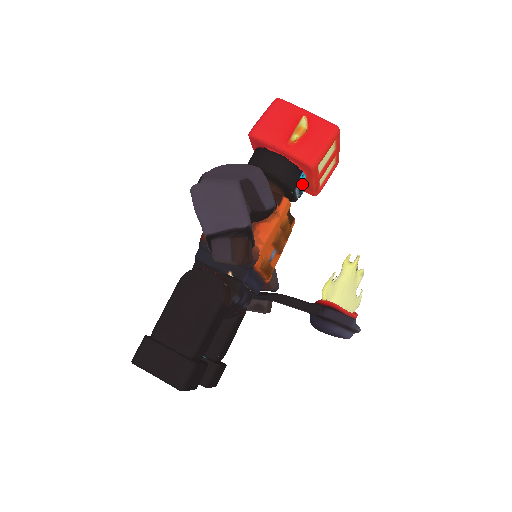
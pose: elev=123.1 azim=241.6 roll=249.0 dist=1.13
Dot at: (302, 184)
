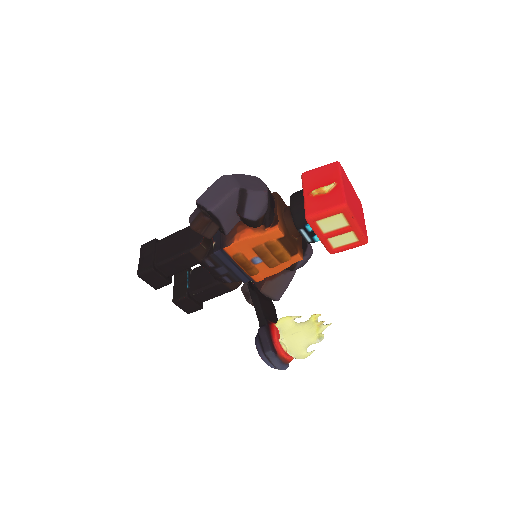
Dot at: occluded
